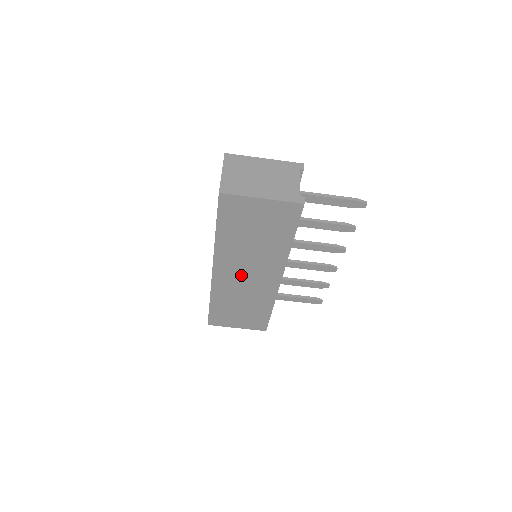
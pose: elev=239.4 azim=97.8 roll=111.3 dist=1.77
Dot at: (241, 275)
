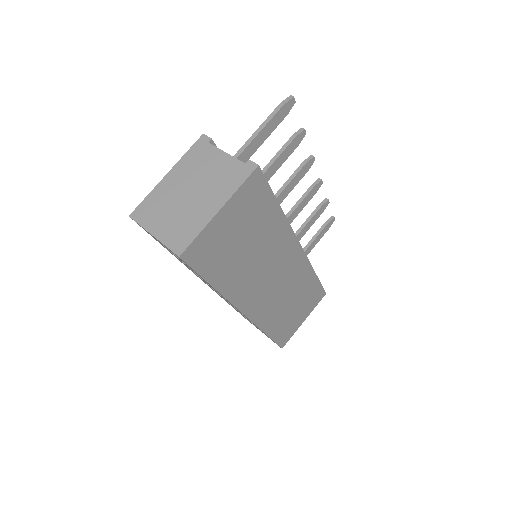
Dot at: (268, 286)
